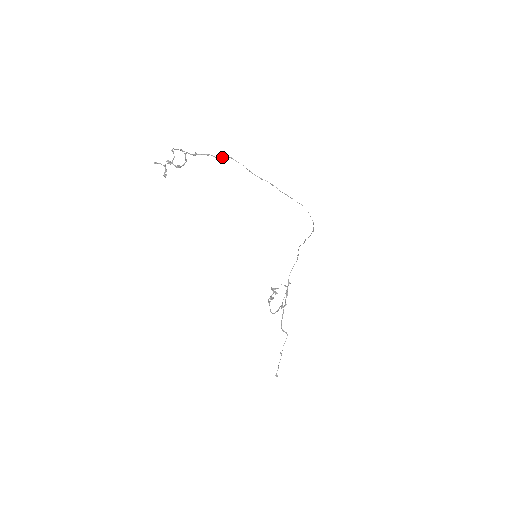
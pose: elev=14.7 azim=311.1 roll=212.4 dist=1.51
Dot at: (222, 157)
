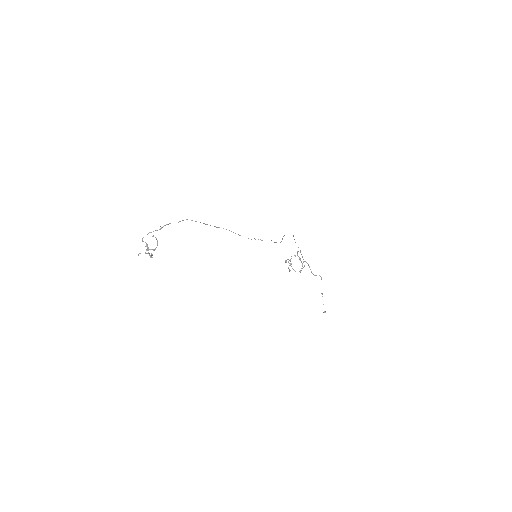
Dot at: (180, 221)
